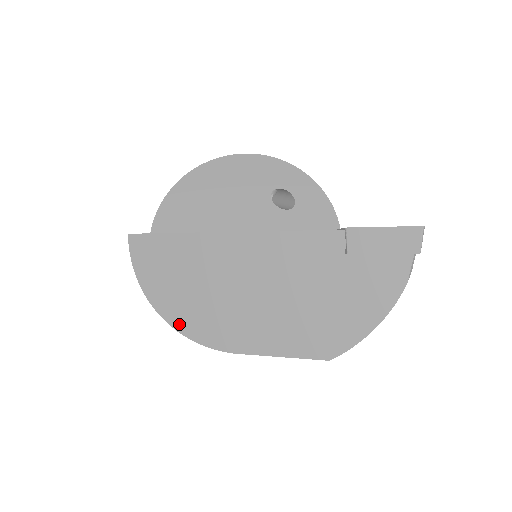
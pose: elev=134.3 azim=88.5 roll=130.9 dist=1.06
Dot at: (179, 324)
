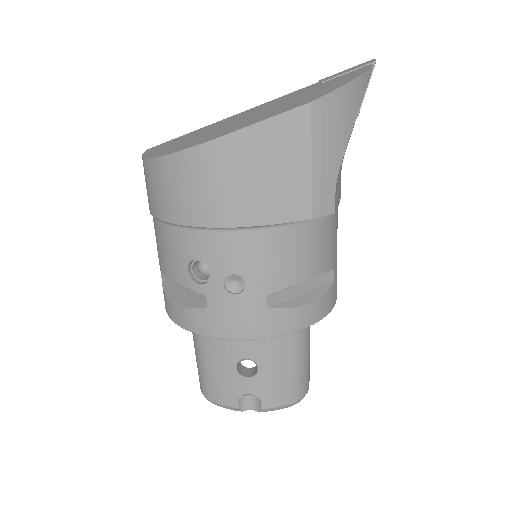
Dot at: (170, 152)
